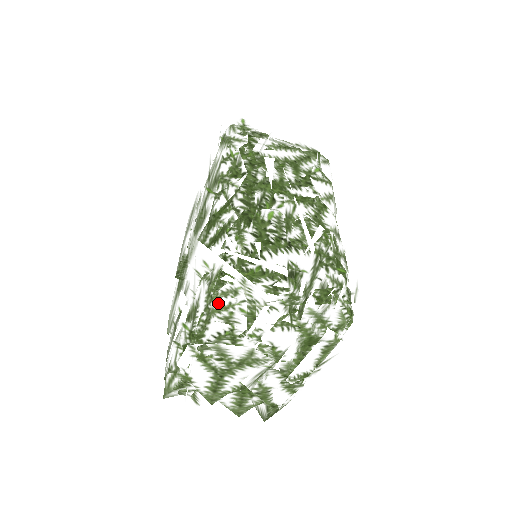
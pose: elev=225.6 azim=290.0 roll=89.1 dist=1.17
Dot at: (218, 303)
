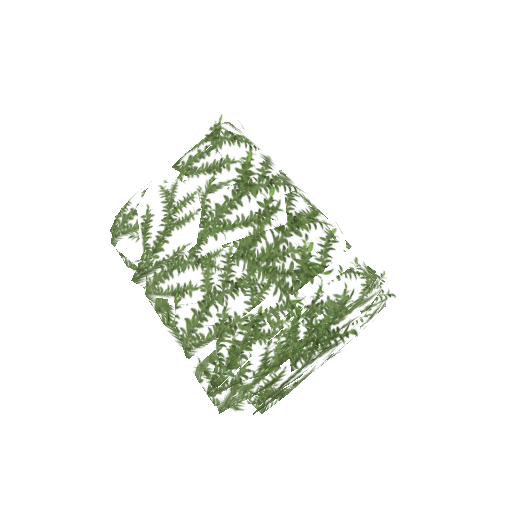
Dot at: (371, 294)
